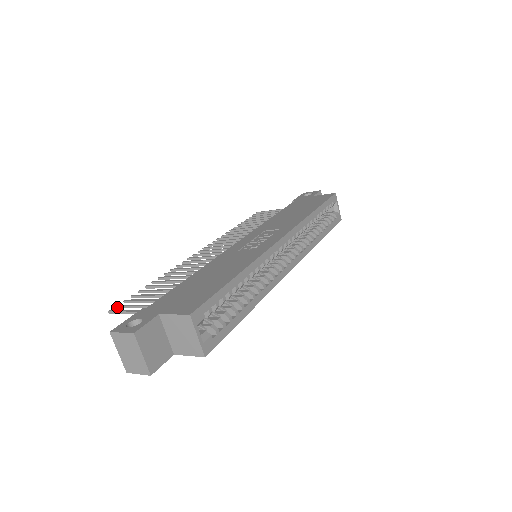
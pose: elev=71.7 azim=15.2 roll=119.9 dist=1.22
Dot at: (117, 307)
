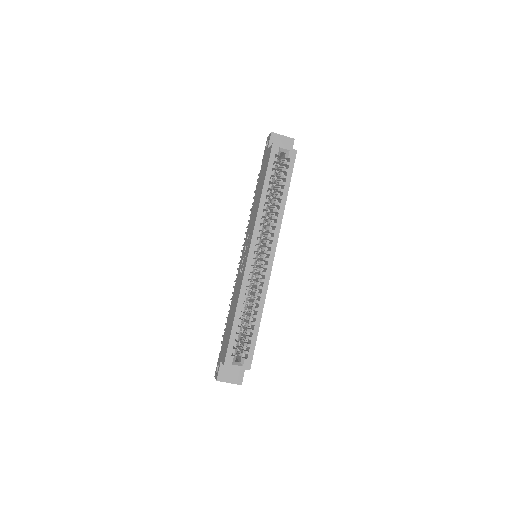
Dot at: occluded
